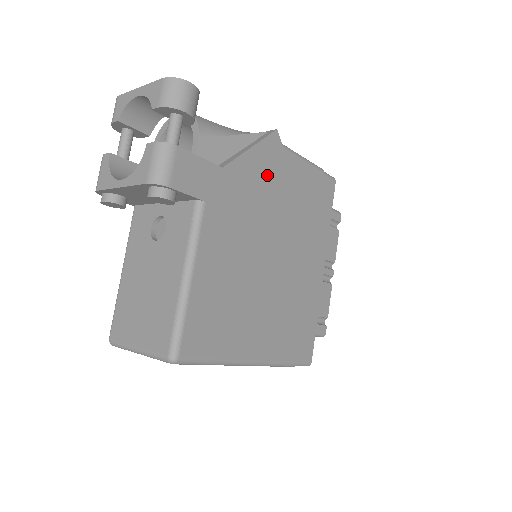
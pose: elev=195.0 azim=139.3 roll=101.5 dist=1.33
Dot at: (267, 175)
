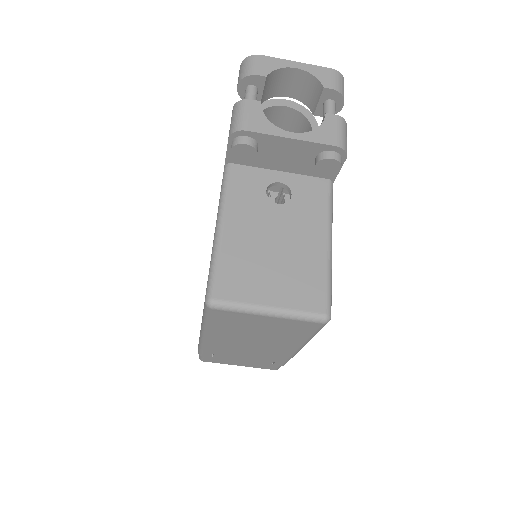
Dot at: occluded
